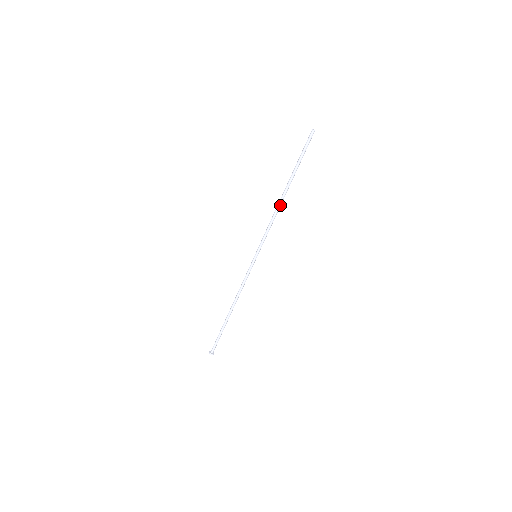
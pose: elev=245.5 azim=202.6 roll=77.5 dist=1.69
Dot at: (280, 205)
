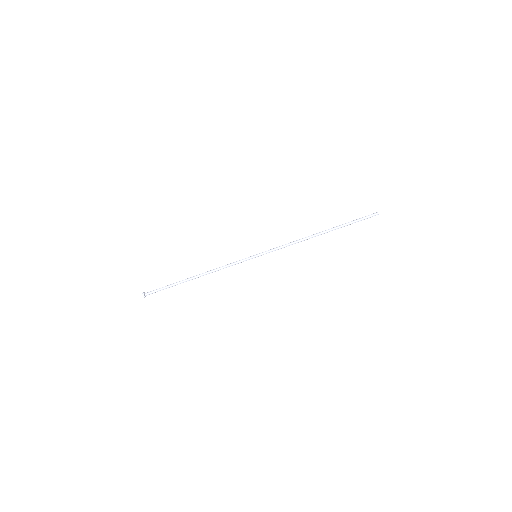
Dot at: (309, 238)
